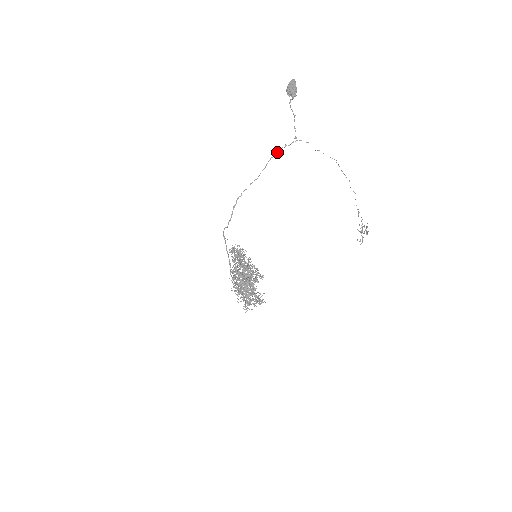
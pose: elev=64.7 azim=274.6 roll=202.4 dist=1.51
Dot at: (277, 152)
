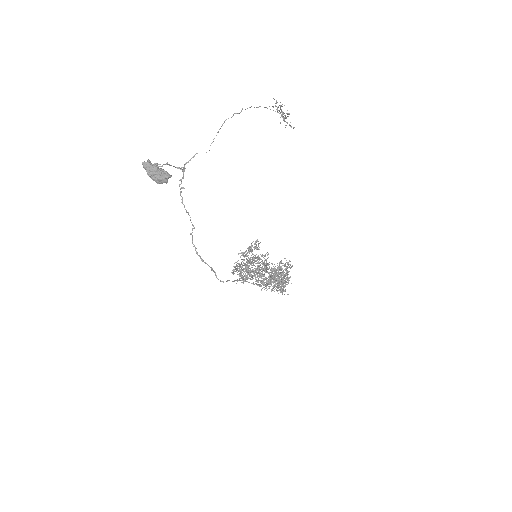
Dot at: (180, 193)
